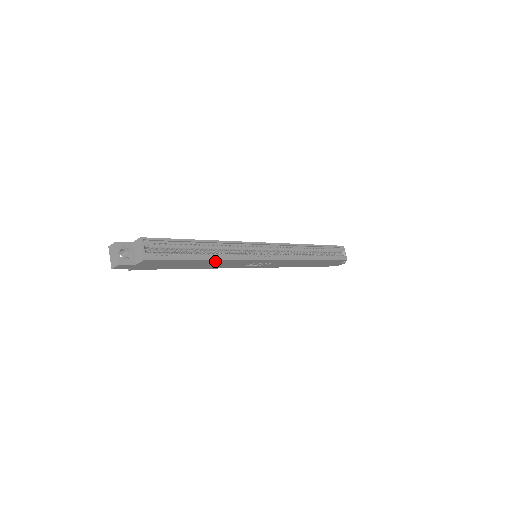
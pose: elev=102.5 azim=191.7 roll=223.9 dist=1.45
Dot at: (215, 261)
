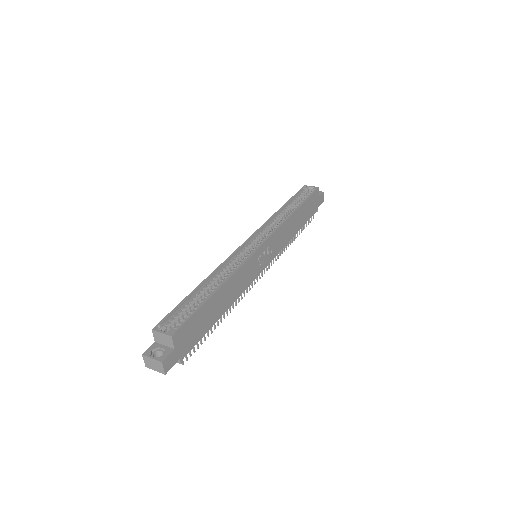
Dot at: (226, 285)
